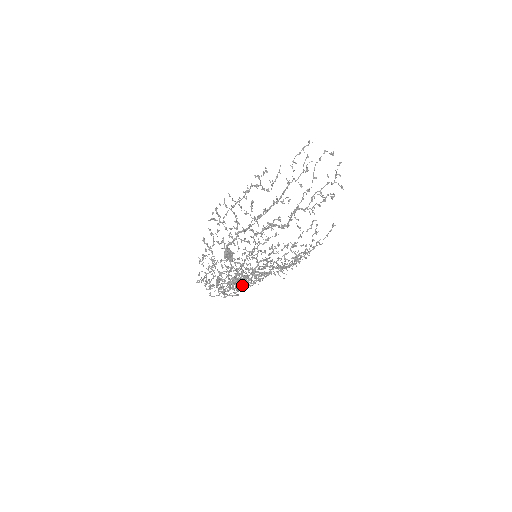
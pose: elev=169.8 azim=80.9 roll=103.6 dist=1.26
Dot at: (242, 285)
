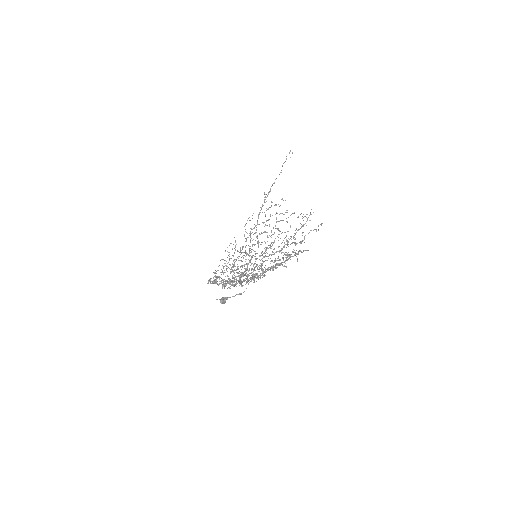
Dot at: (258, 241)
